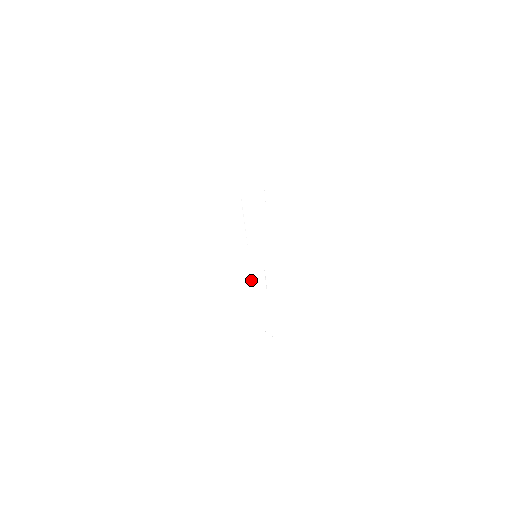
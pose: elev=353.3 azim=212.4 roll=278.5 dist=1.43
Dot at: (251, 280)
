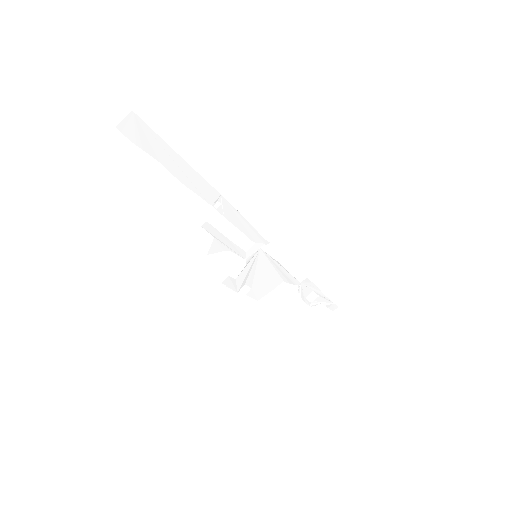
Dot at: (264, 275)
